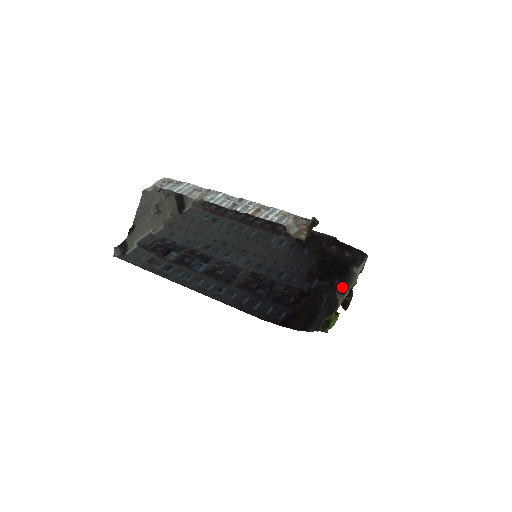
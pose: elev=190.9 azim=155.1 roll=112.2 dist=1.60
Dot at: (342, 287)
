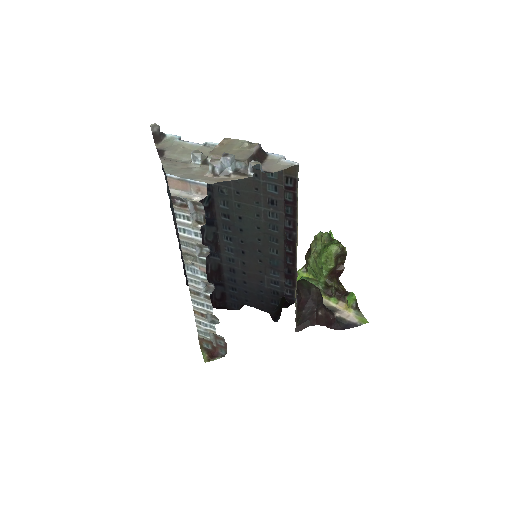
Dot at: occluded
